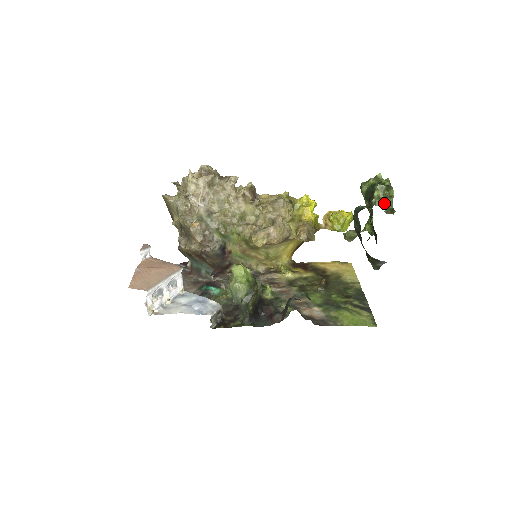
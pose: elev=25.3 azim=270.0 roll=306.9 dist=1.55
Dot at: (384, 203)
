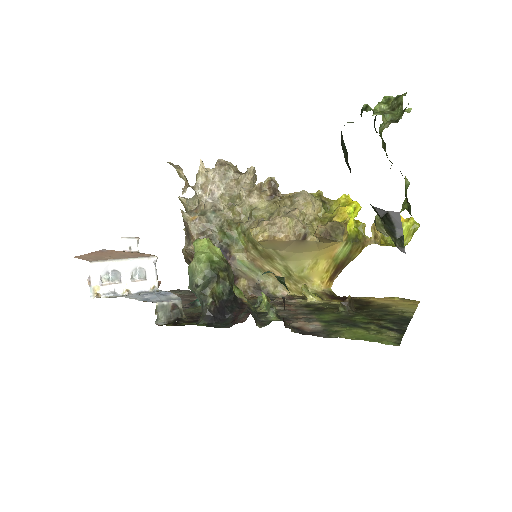
Dot at: (386, 113)
